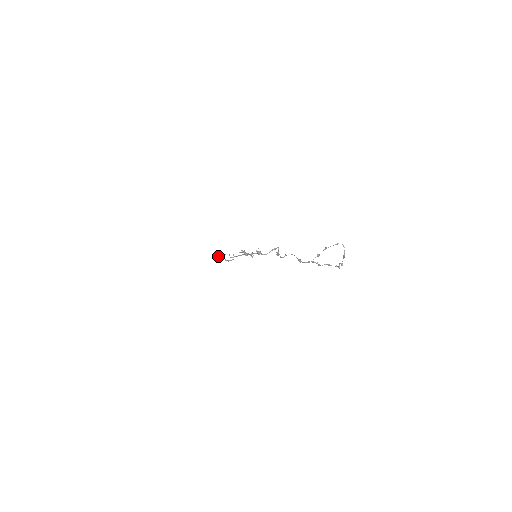
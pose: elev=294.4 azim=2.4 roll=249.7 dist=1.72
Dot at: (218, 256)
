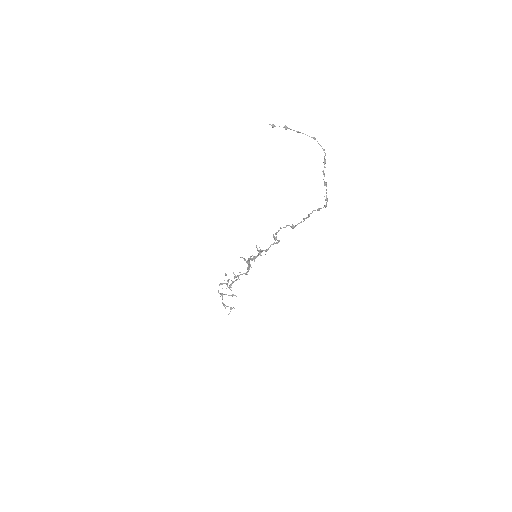
Dot at: occluded
